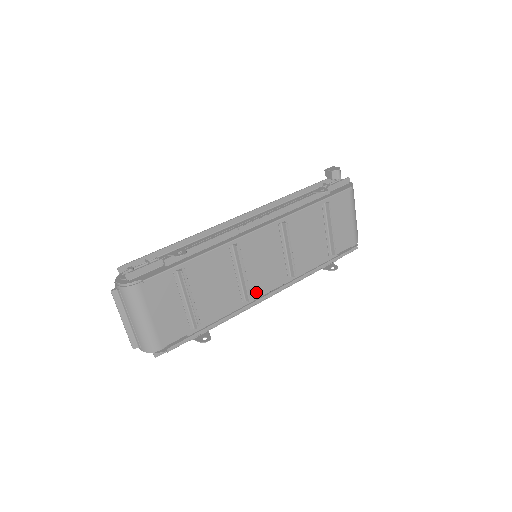
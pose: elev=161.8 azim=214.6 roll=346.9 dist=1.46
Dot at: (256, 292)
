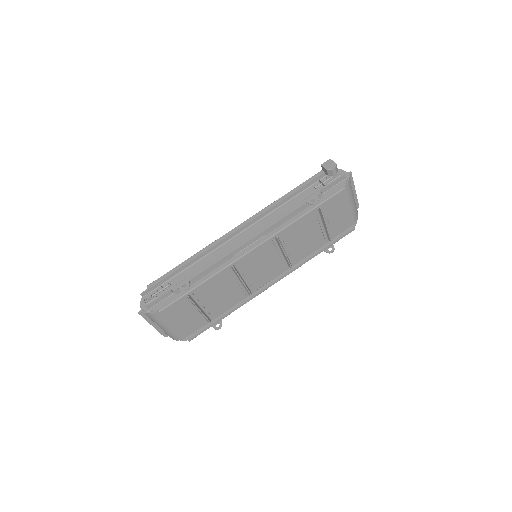
Dot at: (257, 285)
